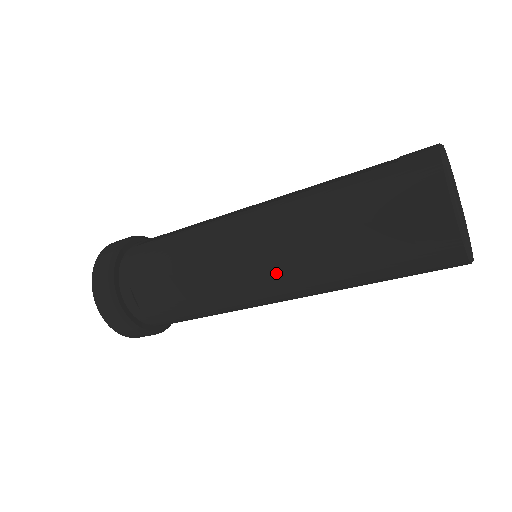
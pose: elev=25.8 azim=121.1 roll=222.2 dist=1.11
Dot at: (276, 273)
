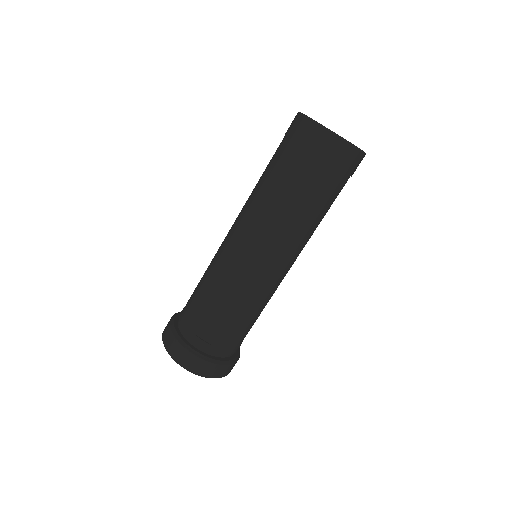
Dot at: occluded
